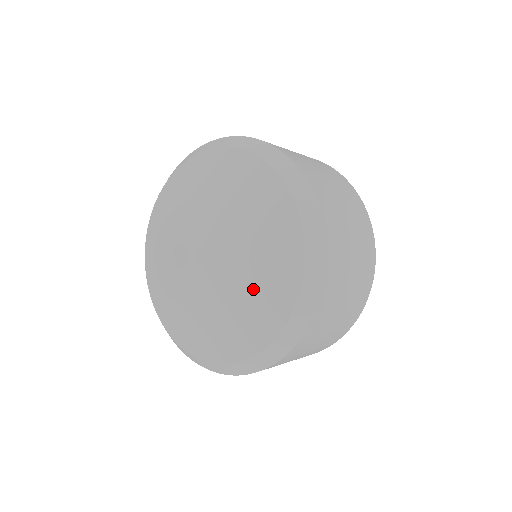
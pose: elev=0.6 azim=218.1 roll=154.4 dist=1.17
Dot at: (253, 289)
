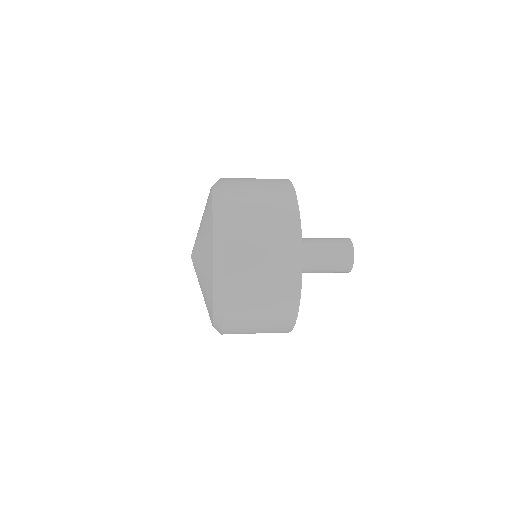
Dot at: (204, 300)
